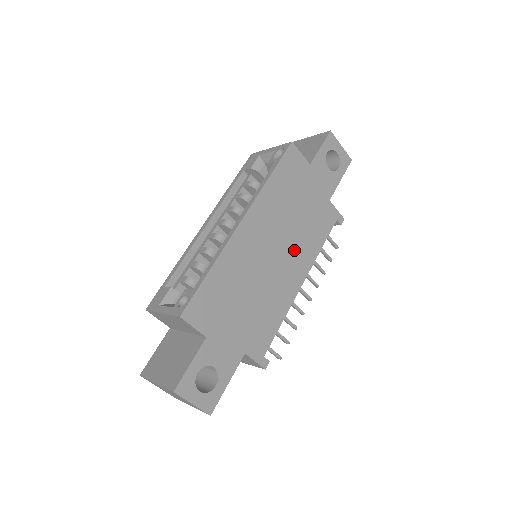
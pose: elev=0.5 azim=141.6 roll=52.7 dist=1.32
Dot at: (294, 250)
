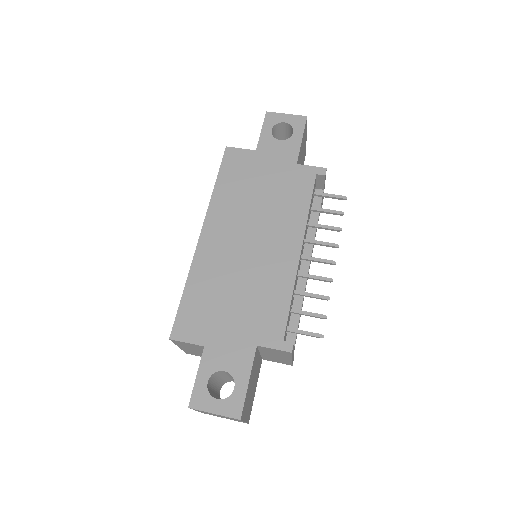
Dot at: (273, 228)
